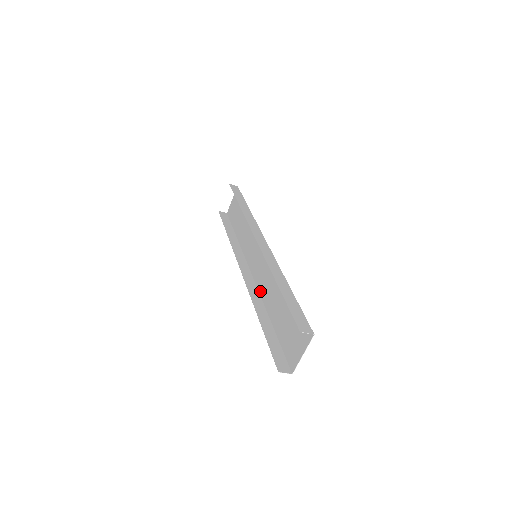
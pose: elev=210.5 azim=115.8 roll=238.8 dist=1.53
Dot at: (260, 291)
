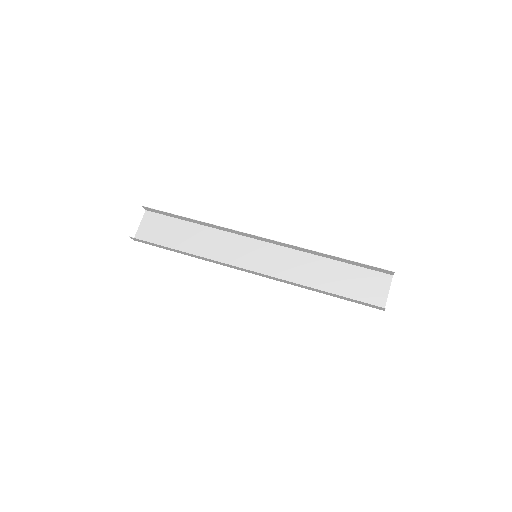
Dot at: occluded
